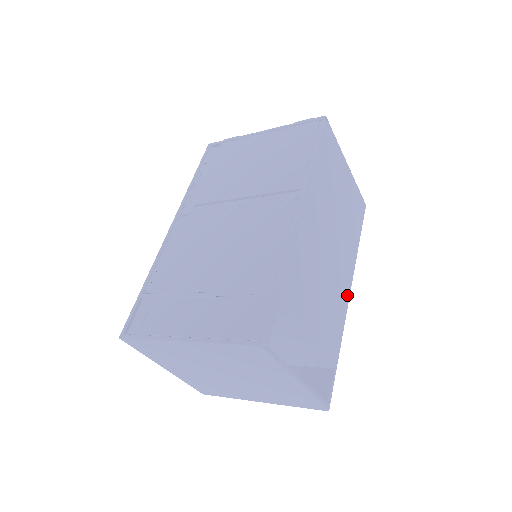
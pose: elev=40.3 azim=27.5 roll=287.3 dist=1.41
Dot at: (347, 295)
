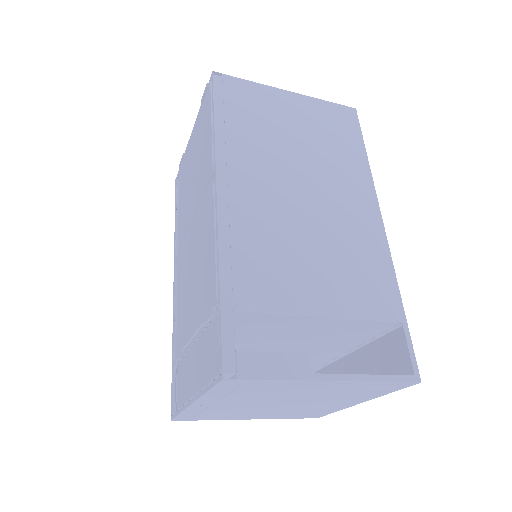
Dot at: (377, 227)
